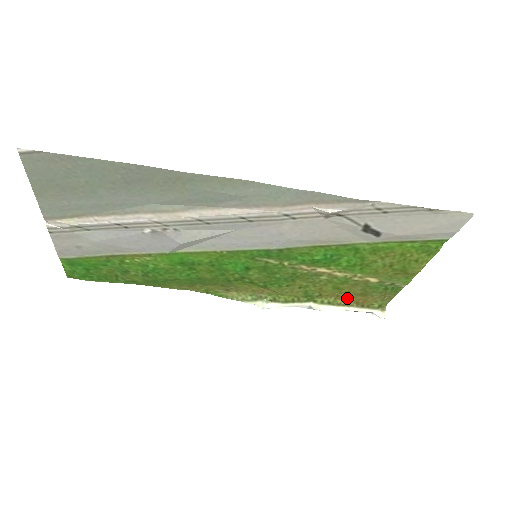
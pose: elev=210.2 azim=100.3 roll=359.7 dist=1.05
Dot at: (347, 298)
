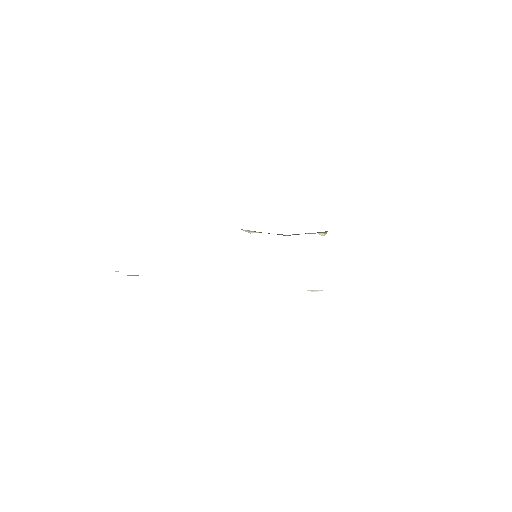
Dot at: occluded
